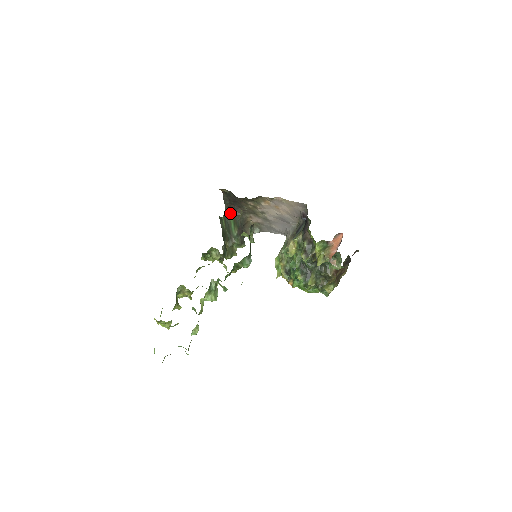
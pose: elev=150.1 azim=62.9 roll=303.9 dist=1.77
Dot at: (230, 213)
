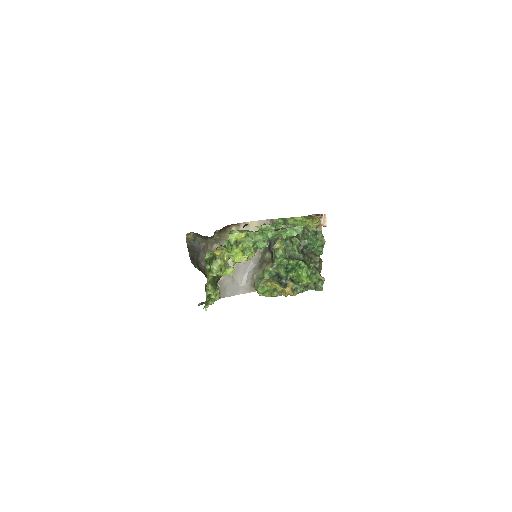
Dot at: (195, 266)
